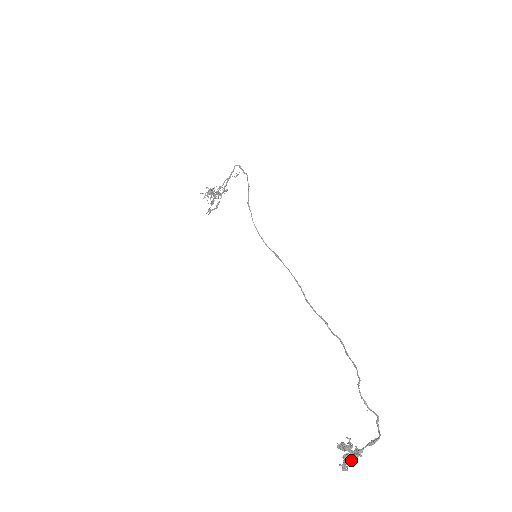
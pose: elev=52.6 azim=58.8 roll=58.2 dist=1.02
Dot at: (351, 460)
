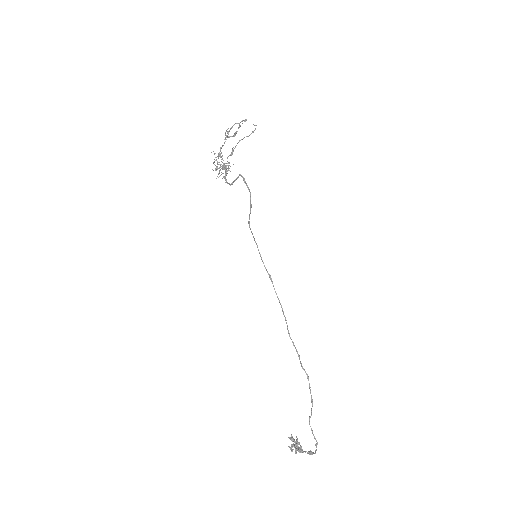
Dot at: (295, 452)
